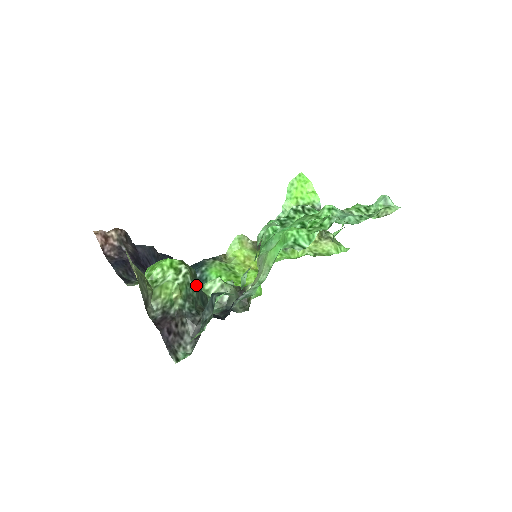
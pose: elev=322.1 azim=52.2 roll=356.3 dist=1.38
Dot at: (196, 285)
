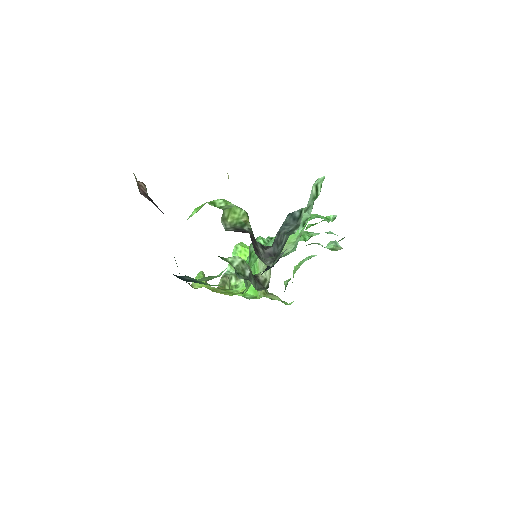
Dot at: occluded
